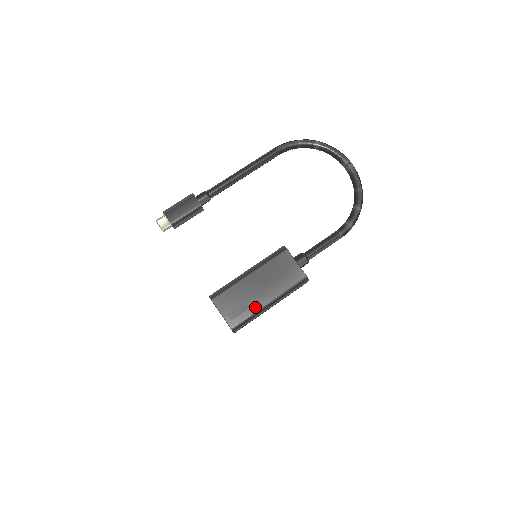
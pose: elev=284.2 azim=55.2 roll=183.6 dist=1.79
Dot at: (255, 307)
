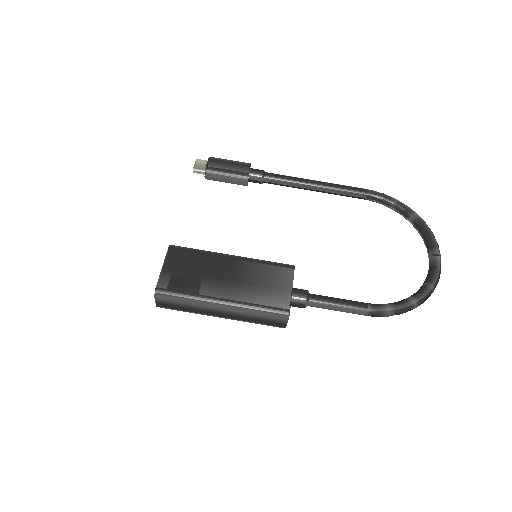
Dot at: (203, 290)
